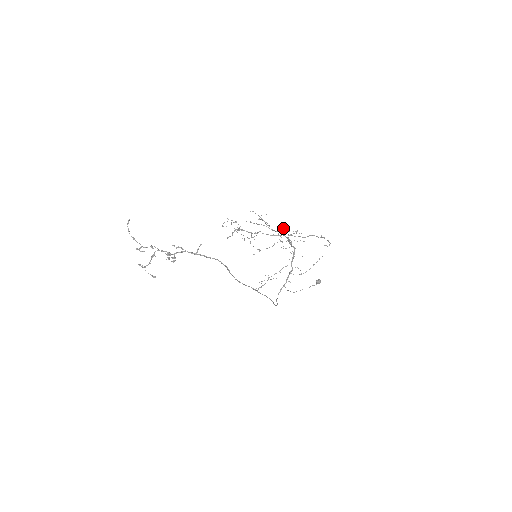
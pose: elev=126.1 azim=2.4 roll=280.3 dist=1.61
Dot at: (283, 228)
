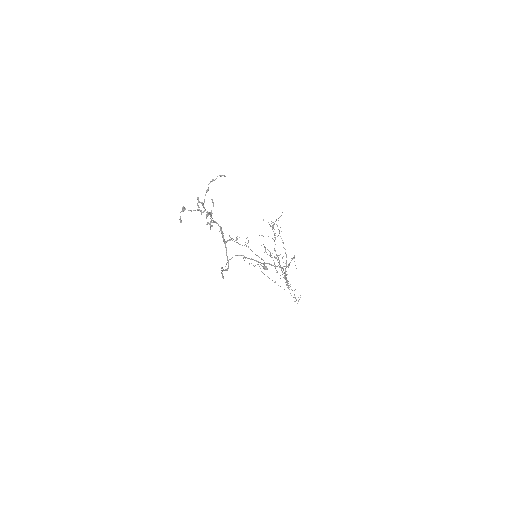
Dot at: occluded
